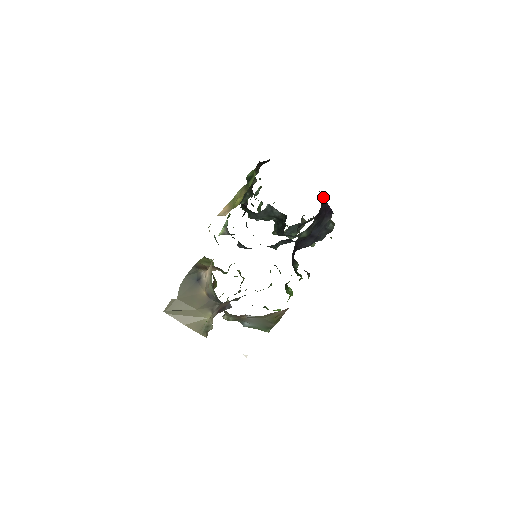
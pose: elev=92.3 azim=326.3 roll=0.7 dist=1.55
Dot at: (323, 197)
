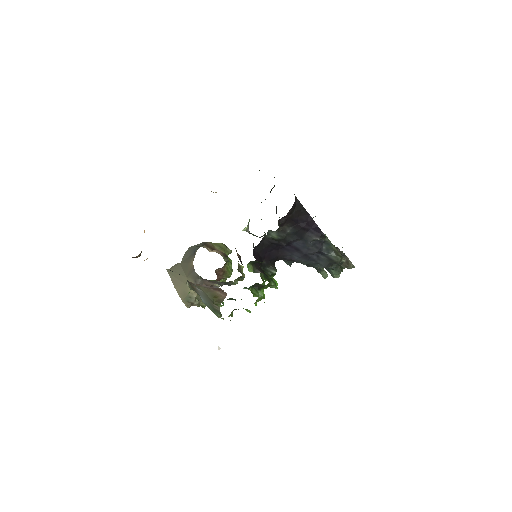
Dot at: (301, 205)
